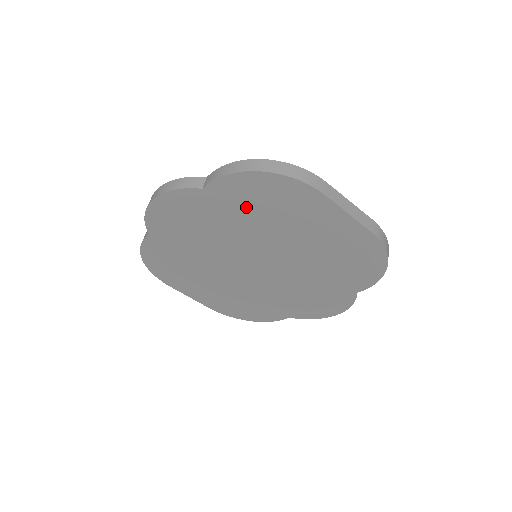
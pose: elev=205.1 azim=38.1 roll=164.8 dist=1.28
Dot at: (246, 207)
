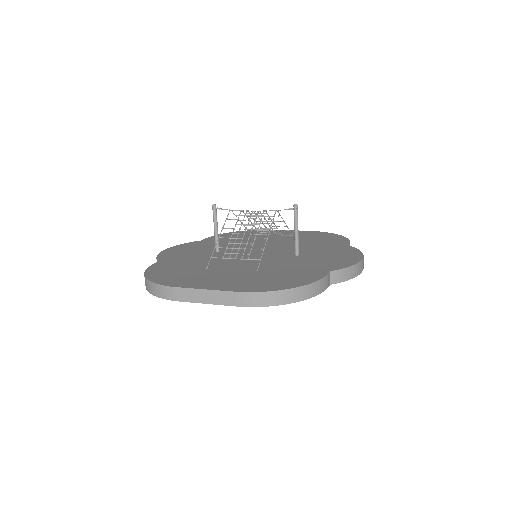
Dot at: occluded
